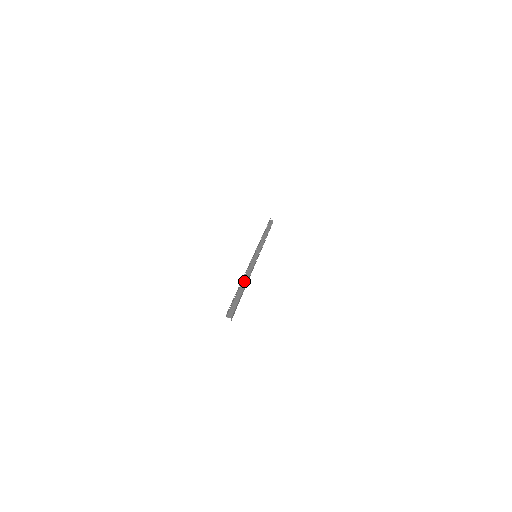
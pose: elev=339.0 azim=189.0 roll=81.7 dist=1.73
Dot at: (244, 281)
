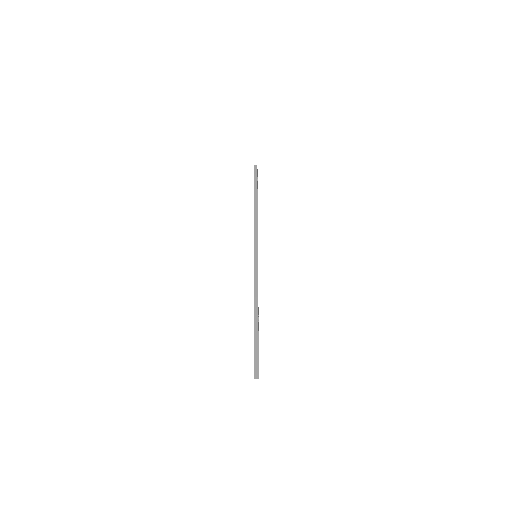
Dot at: (255, 311)
